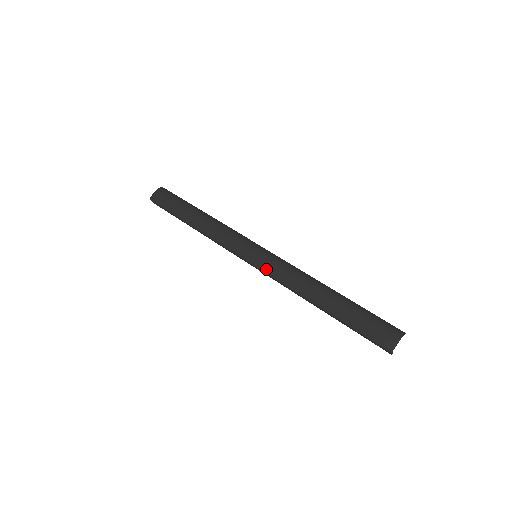
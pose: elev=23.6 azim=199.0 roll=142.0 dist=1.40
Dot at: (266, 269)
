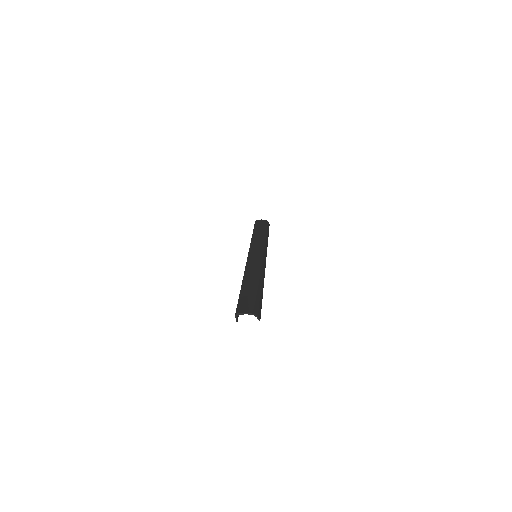
Dot at: (250, 259)
